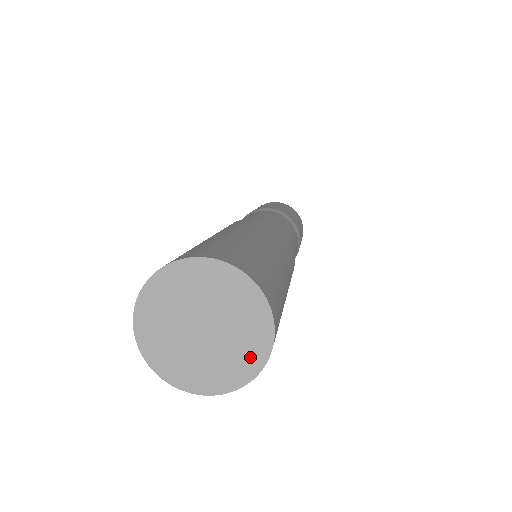
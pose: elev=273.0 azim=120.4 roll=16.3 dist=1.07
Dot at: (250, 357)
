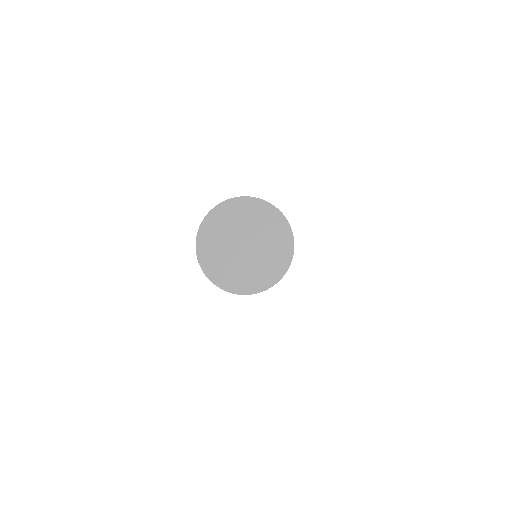
Dot at: (282, 253)
